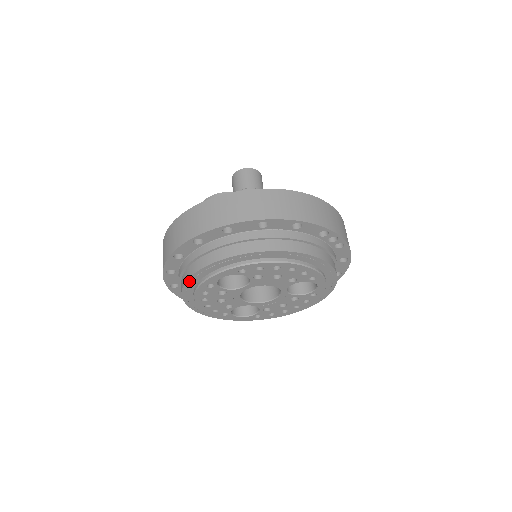
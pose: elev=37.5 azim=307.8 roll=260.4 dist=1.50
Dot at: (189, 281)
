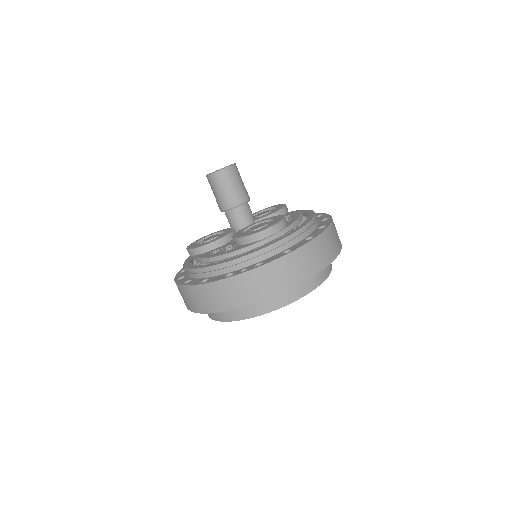
Dot at: occluded
